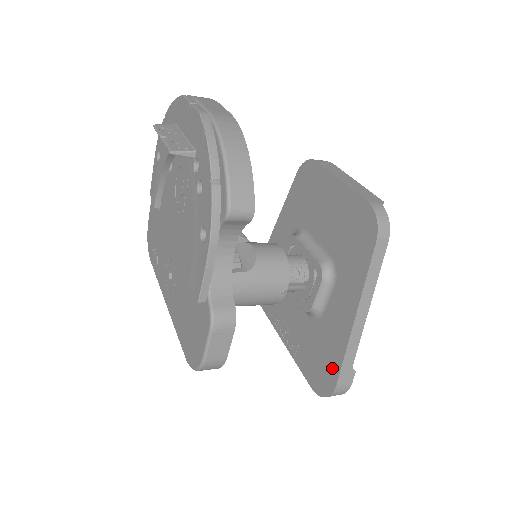
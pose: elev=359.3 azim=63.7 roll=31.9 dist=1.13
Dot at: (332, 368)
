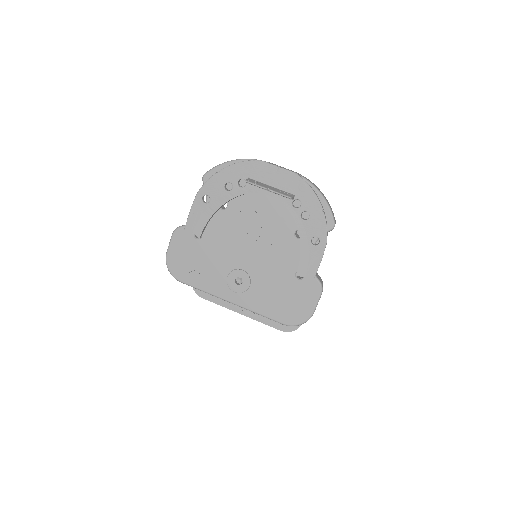
Dot at: occluded
